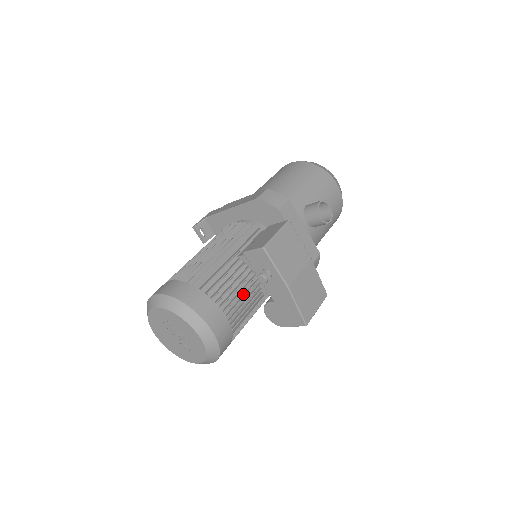
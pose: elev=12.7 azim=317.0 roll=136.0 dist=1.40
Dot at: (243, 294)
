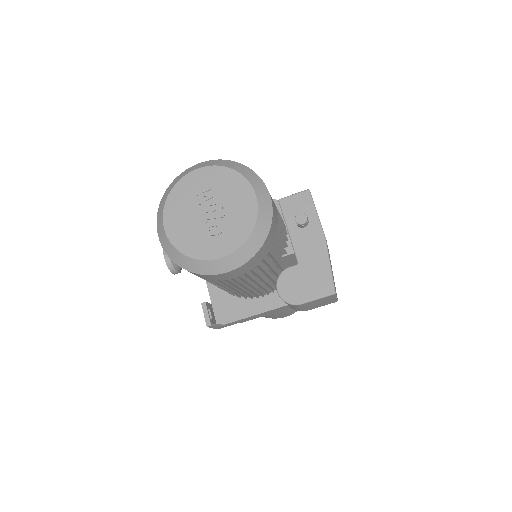
Dot at: occluded
